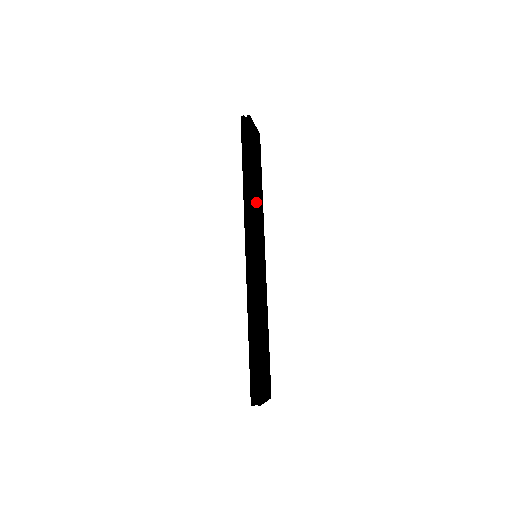
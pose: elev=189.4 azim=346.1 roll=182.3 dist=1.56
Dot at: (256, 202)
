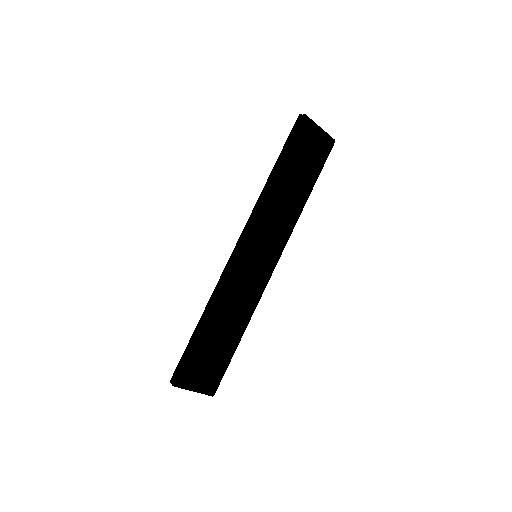
Dot at: (276, 203)
